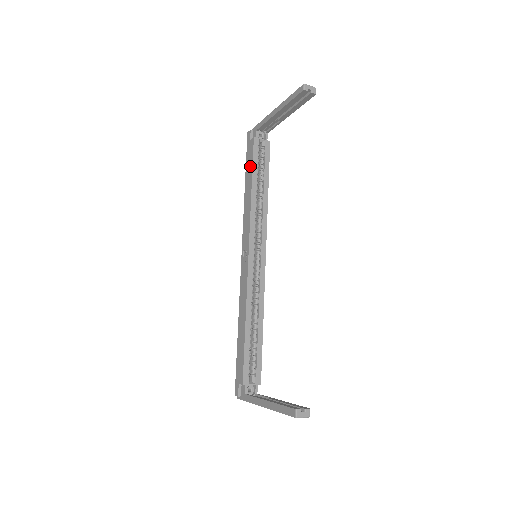
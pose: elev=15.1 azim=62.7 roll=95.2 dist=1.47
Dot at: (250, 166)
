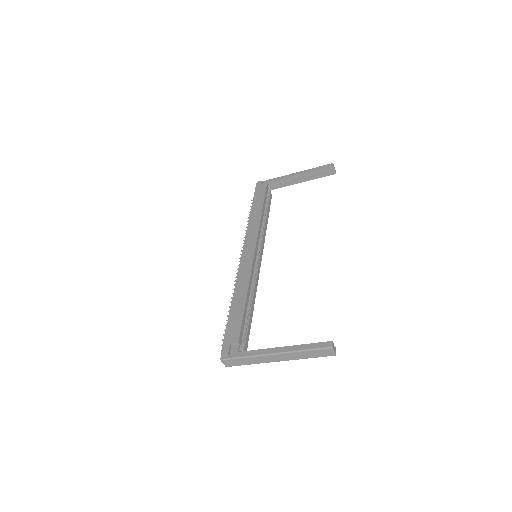
Dot at: (261, 199)
